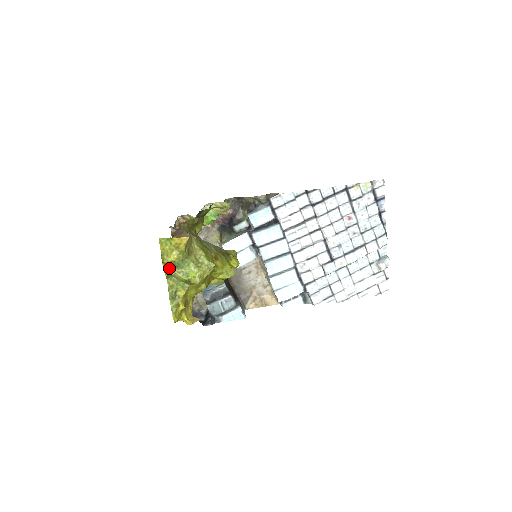
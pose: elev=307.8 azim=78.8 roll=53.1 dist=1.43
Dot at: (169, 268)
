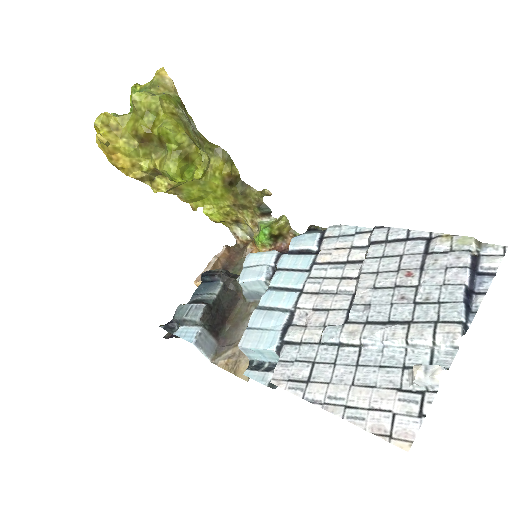
Dot at: occluded
